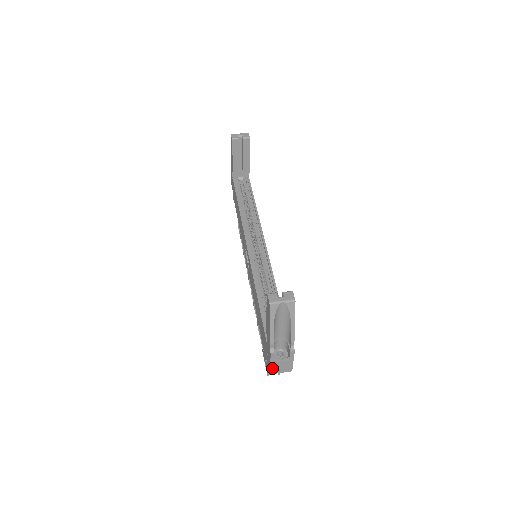
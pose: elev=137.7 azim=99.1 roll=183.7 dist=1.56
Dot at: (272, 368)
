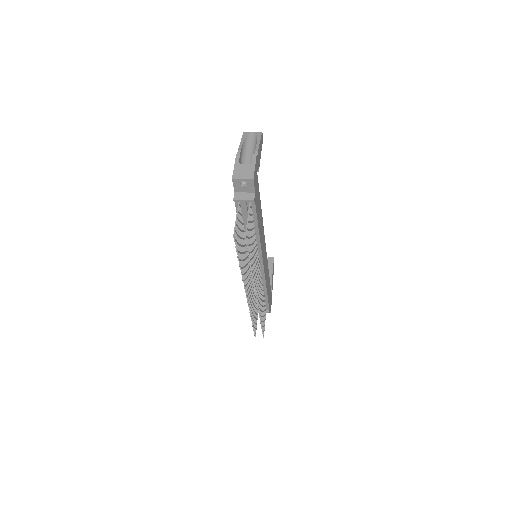
Dot at: (235, 171)
